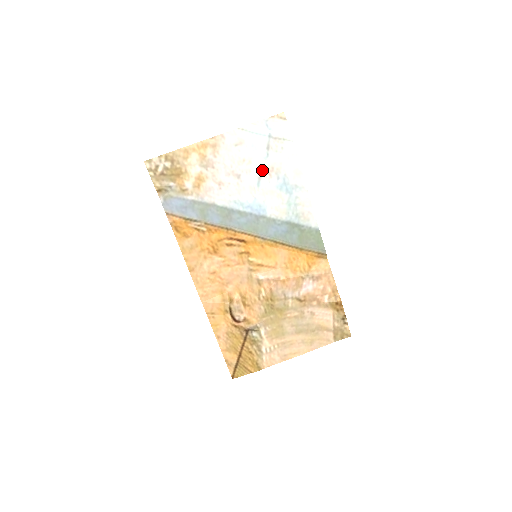
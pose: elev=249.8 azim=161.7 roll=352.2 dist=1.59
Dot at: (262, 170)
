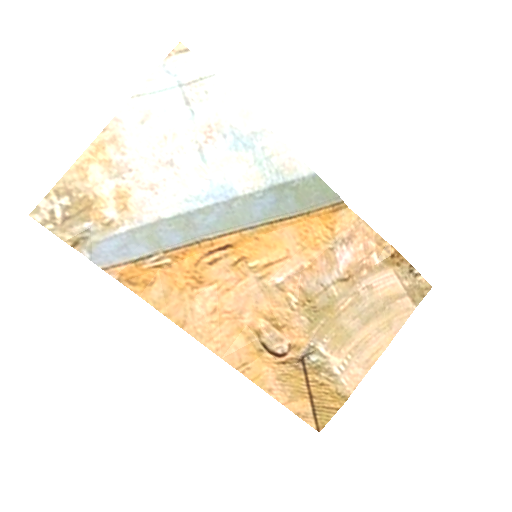
Dot at: (197, 137)
